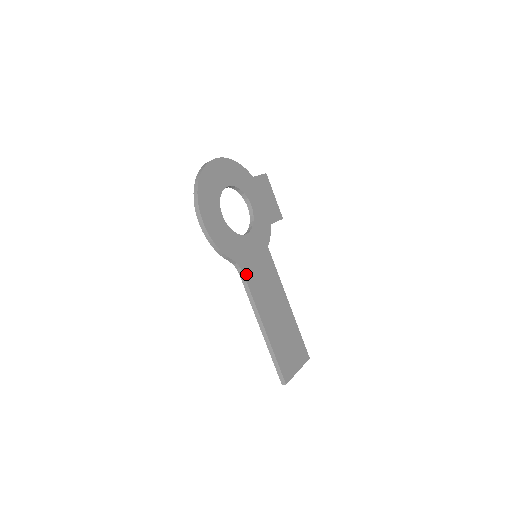
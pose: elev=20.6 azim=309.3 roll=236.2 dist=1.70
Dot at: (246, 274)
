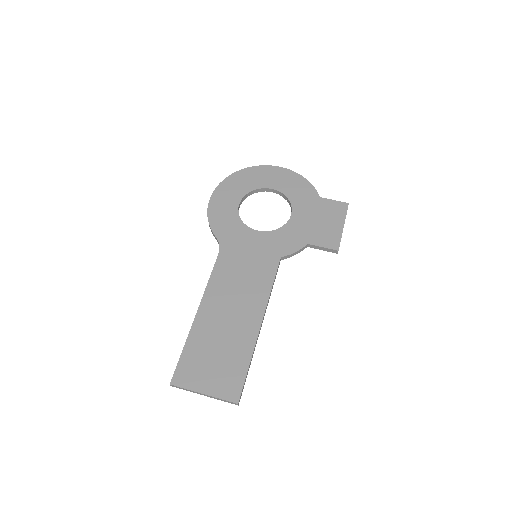
Dot at: (222, 257)
